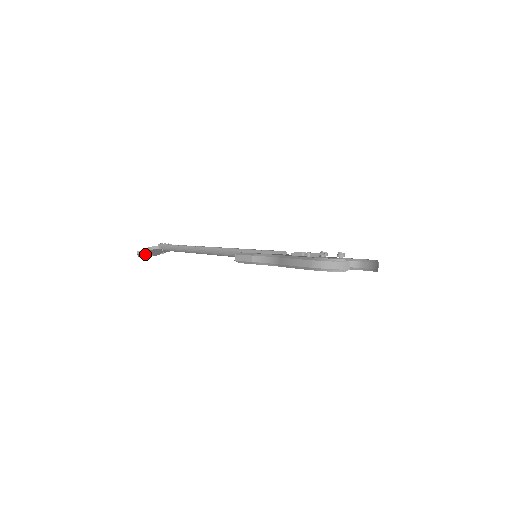
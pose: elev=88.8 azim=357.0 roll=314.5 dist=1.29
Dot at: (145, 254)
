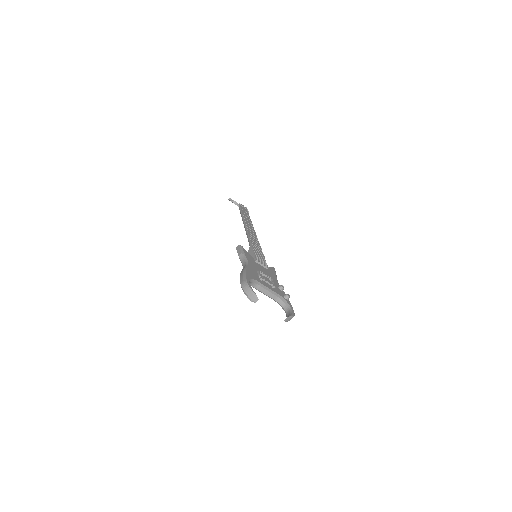
Dot at: occluded
